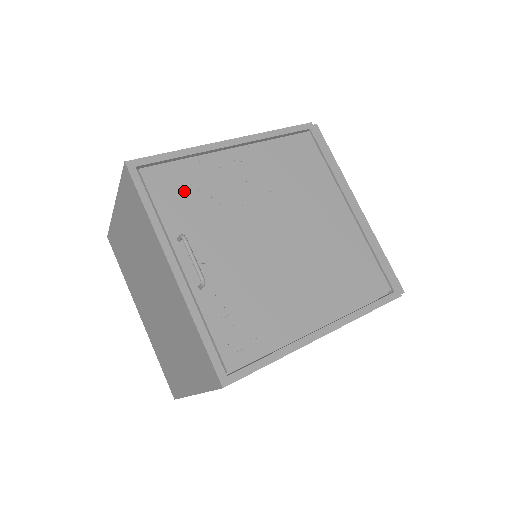
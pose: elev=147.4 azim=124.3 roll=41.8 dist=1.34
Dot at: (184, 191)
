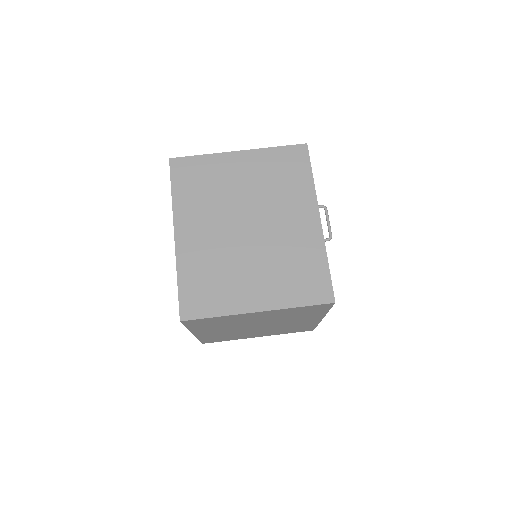
Dot at: occluded
